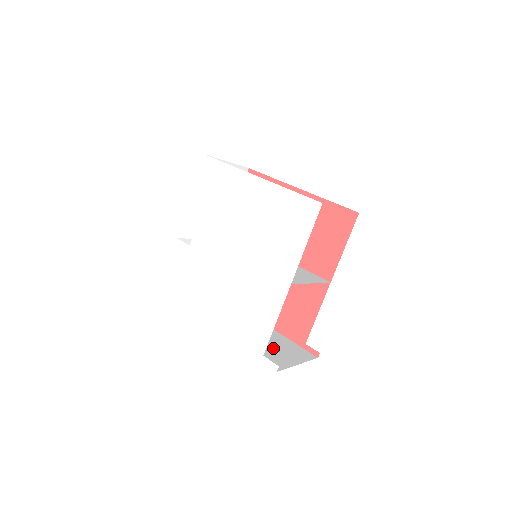
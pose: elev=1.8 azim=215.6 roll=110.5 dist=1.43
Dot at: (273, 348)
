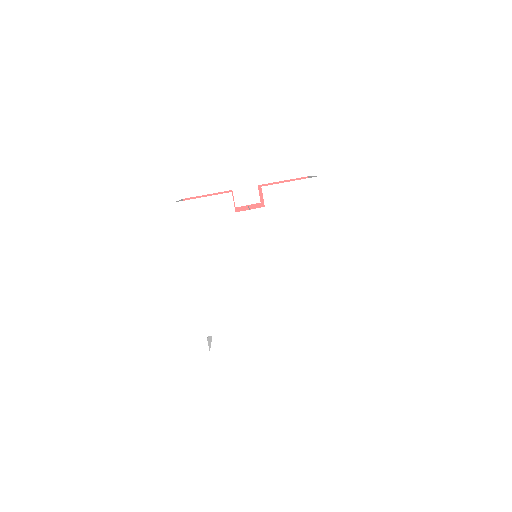
Dot at: occluded
